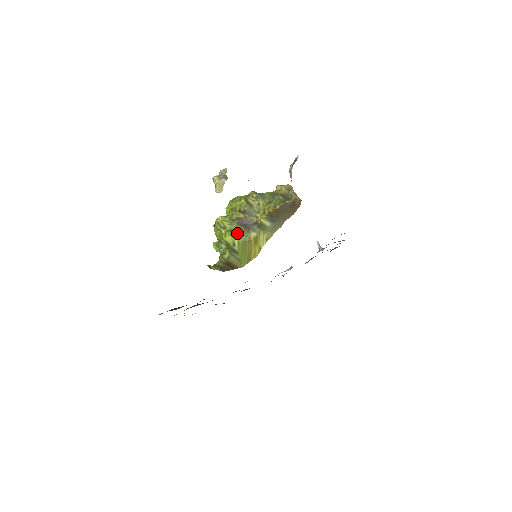
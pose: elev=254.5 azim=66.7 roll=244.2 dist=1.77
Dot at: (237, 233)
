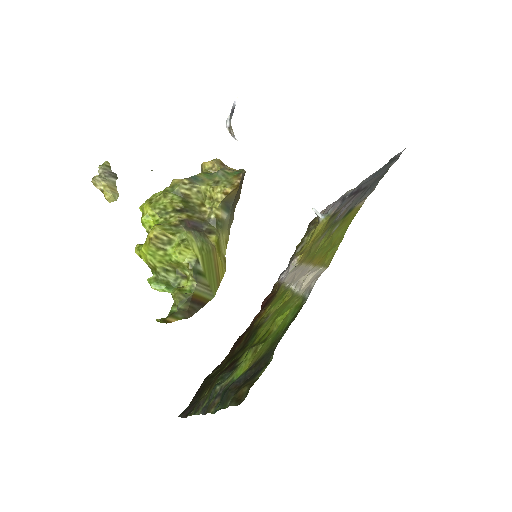
Dot at: (195, 241)
